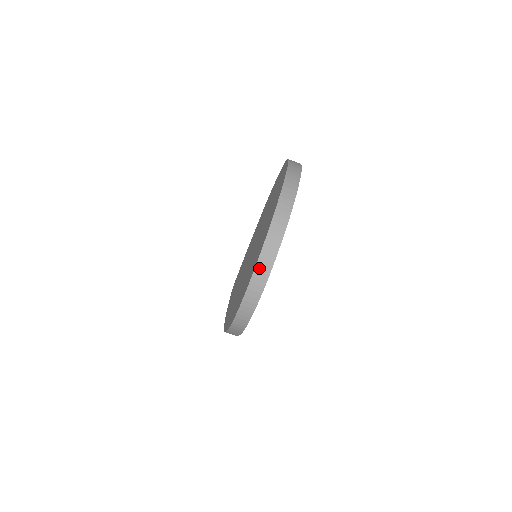
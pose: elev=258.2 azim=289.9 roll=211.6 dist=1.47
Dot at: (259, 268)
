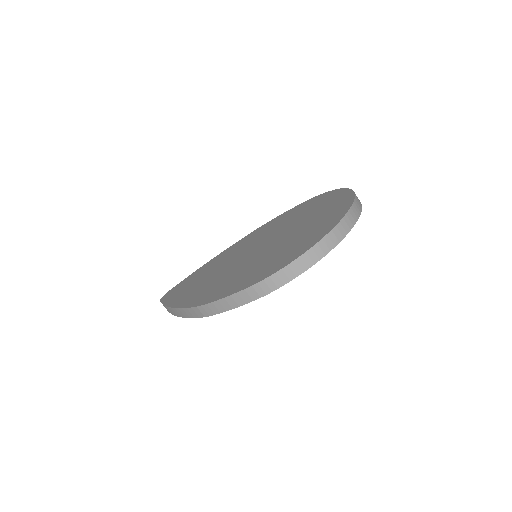
Dot at: (331, 235)
